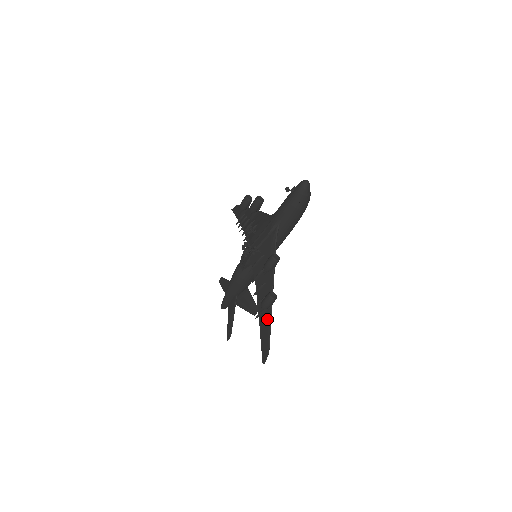
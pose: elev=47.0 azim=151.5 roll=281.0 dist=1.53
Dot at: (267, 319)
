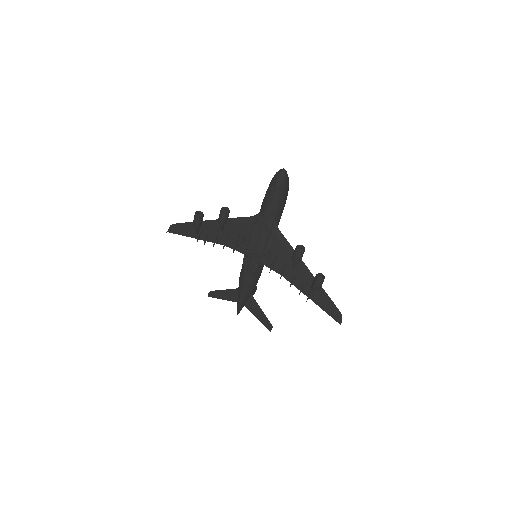
Dot at: (321, 294)
